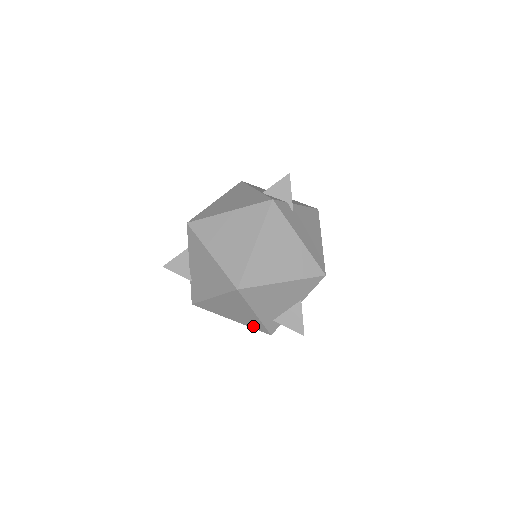
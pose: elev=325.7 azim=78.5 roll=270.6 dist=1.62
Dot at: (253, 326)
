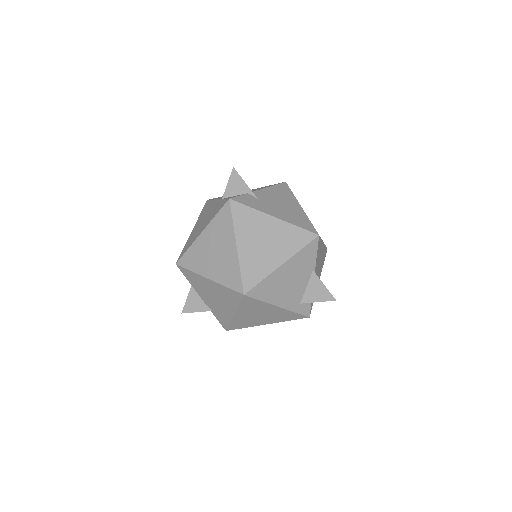
Dot at: (288, 319)
